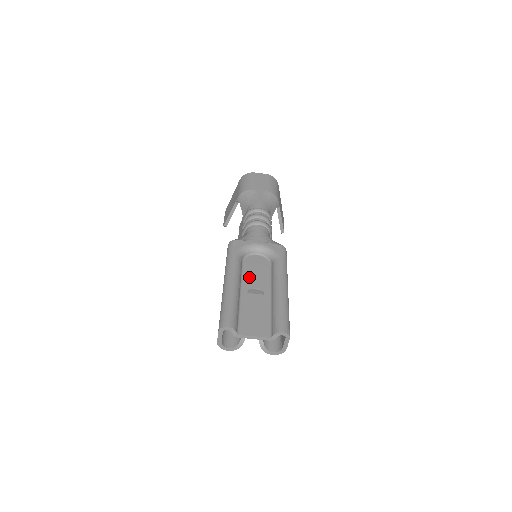
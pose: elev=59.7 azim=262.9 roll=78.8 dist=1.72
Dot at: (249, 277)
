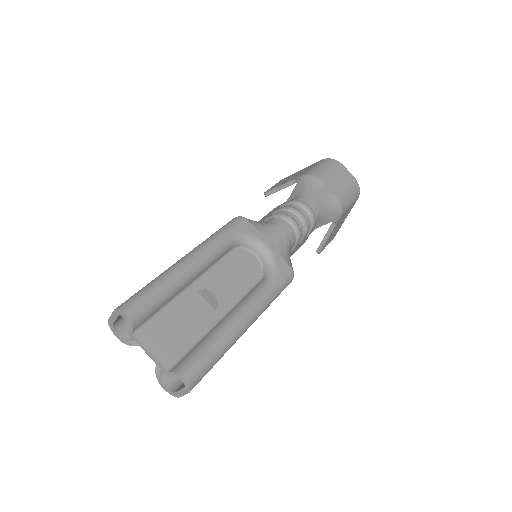
Dot at: (220, 274)
